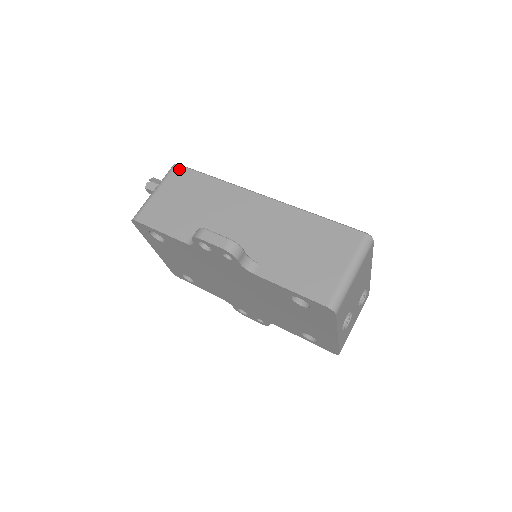
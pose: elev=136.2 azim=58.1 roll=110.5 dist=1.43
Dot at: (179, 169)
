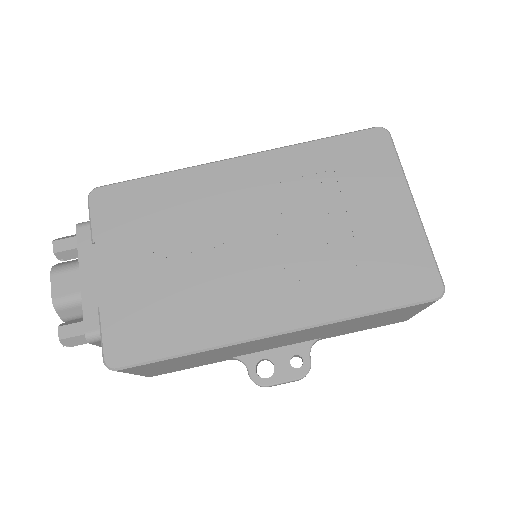
Dot at: (129, 370)
